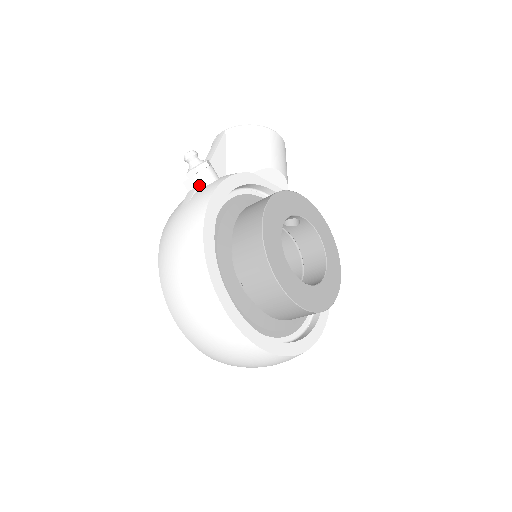
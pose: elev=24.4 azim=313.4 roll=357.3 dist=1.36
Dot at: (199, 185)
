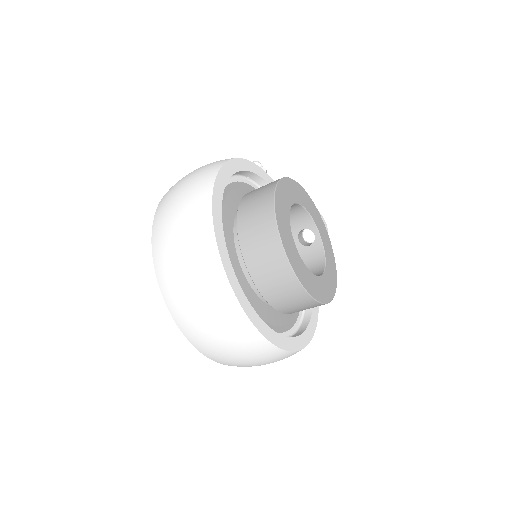
Dot at: occluded
